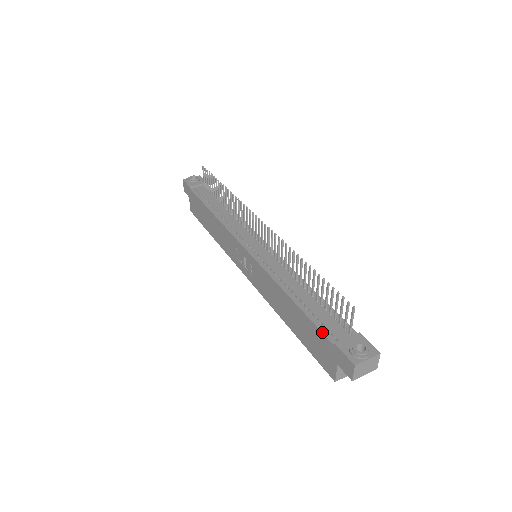
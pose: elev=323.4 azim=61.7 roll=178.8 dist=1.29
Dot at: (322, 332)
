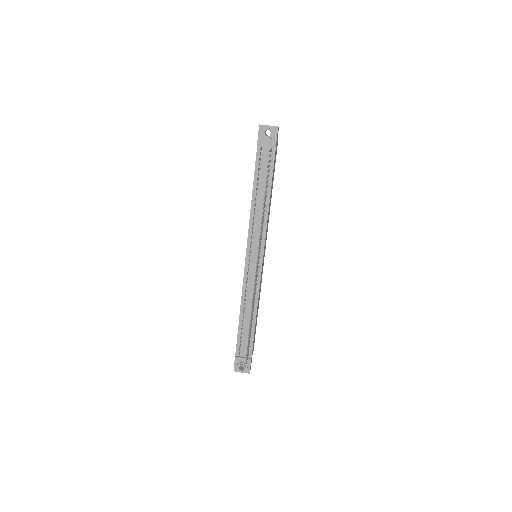
Dot at: (236, 346)
